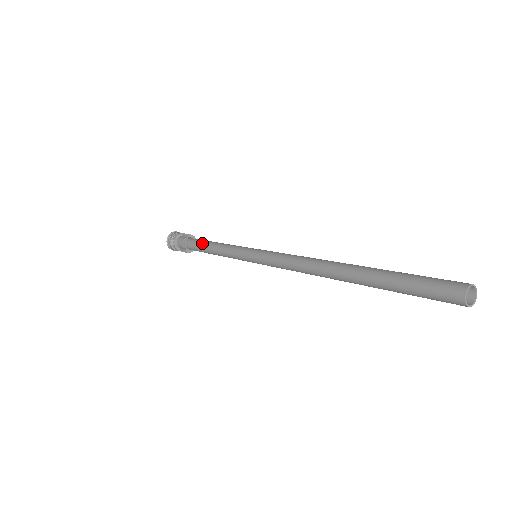
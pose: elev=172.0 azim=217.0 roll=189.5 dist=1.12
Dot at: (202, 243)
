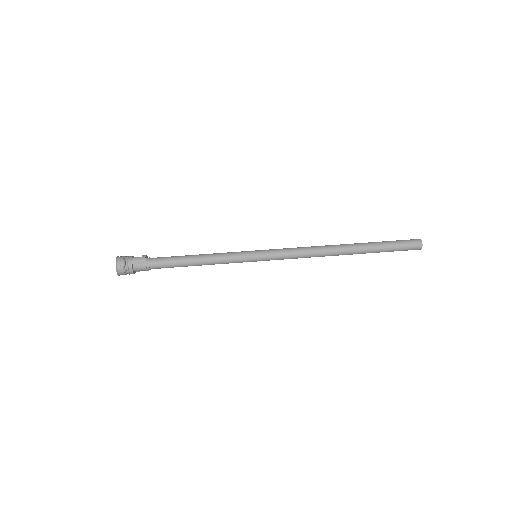
Dot at: (181, 263)
